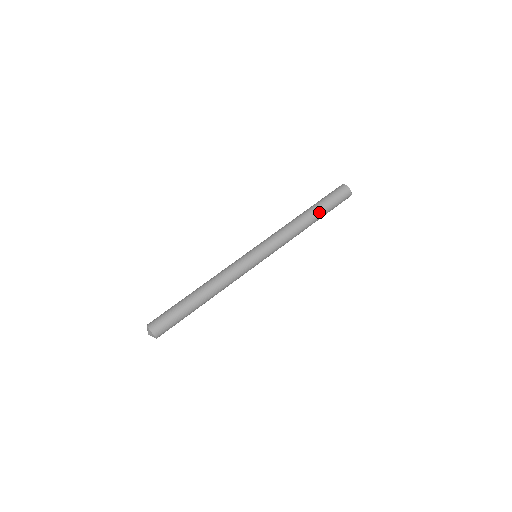
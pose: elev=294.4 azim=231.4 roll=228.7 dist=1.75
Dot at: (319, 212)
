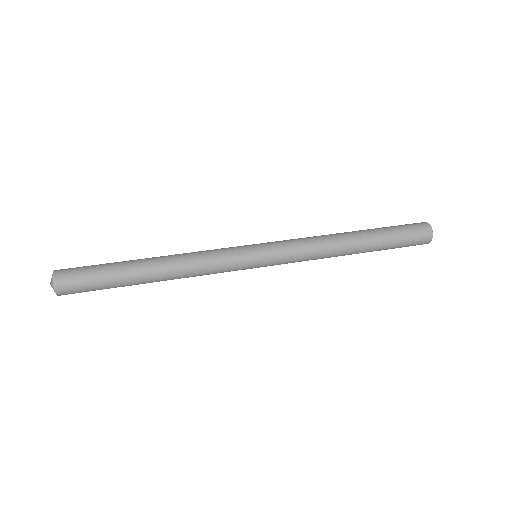
Dot at: (374, 245)
